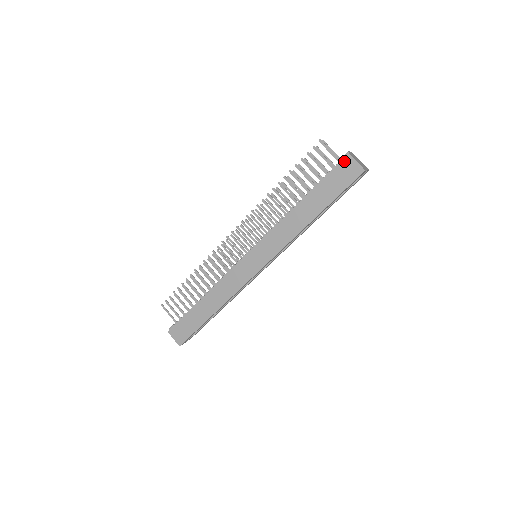
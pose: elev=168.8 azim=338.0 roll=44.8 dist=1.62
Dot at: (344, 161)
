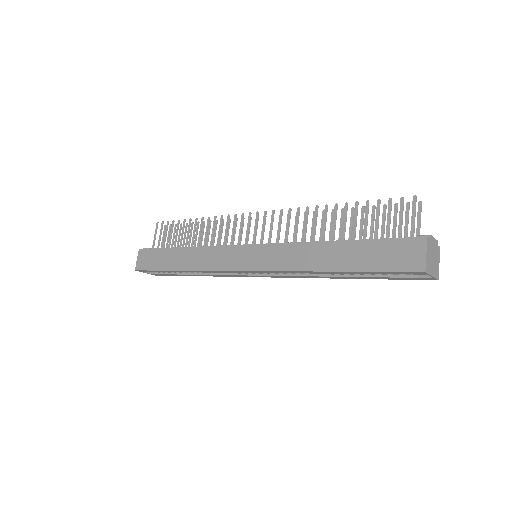
Dot at: (414, 240)
